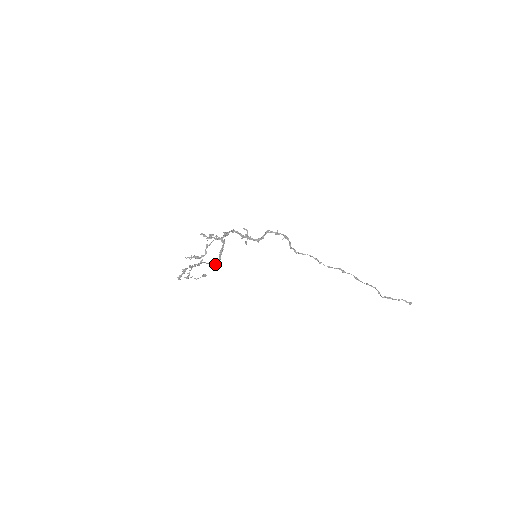
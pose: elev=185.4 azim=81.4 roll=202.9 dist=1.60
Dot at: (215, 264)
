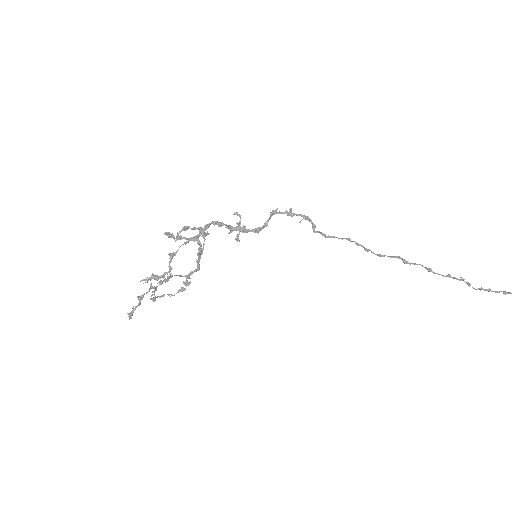
Dot at: (187, 283)
